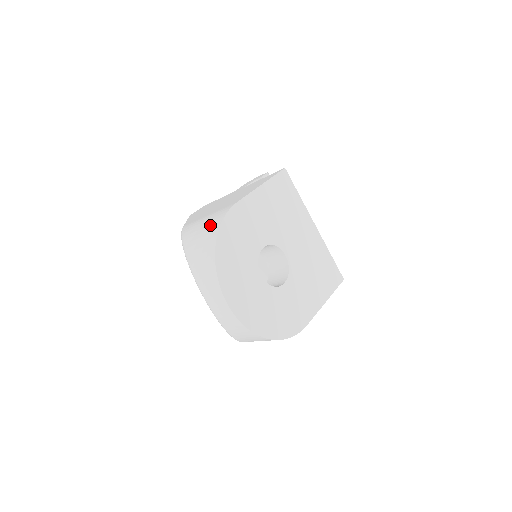
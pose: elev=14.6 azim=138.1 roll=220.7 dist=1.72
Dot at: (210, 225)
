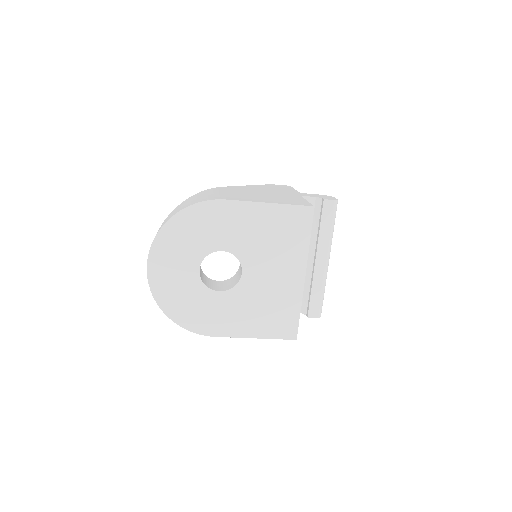
Dot at: (196, 200)
